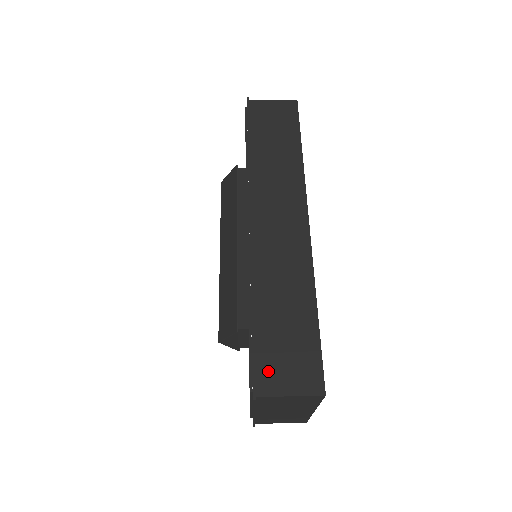
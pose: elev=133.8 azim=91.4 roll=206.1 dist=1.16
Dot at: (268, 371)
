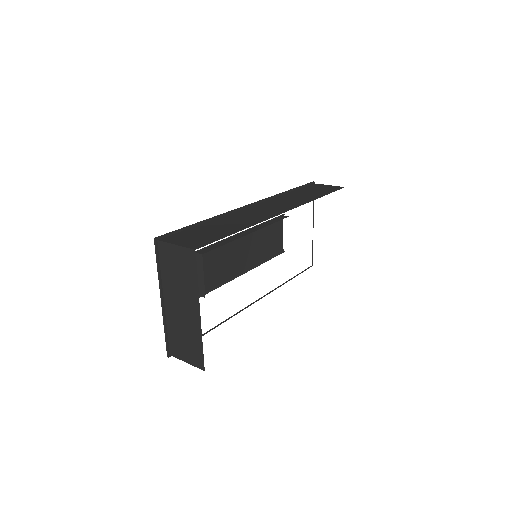
Dot at: (178, 236)
